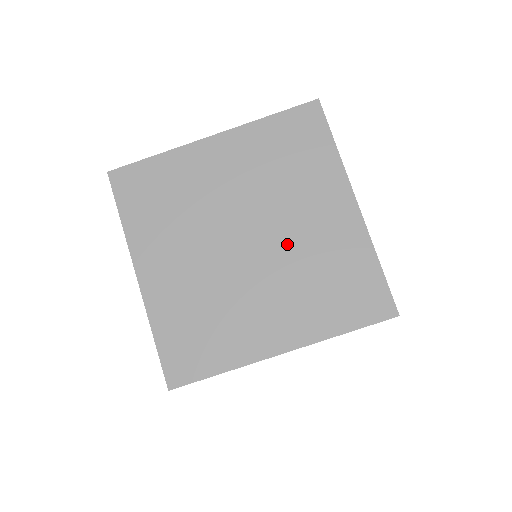
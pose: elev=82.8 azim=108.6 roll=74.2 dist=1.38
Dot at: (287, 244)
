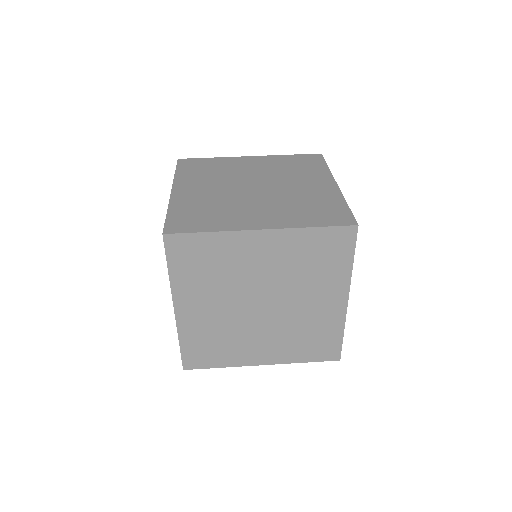
Dot at: (283, 191)
